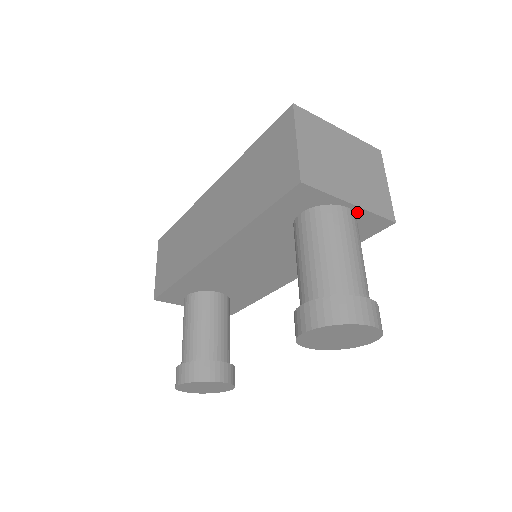
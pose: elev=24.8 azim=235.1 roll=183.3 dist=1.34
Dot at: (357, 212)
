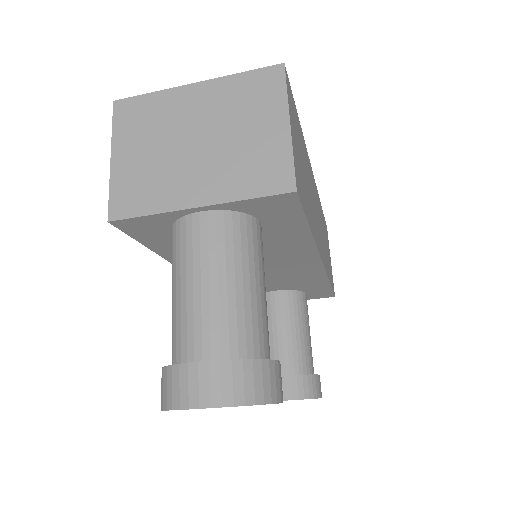
Dot at: (223, 208)
